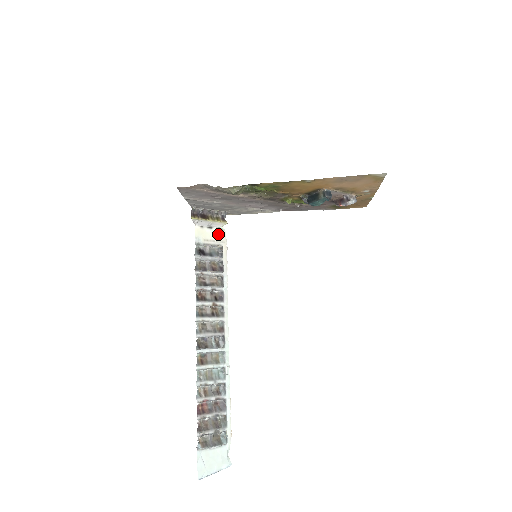
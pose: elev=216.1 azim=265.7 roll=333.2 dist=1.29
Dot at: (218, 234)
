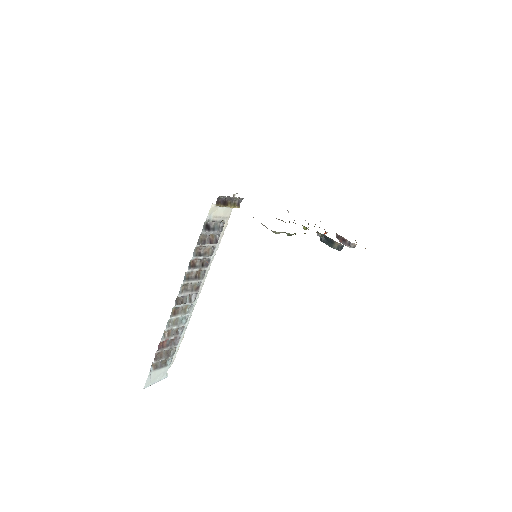
Dot at: (226, 211)
